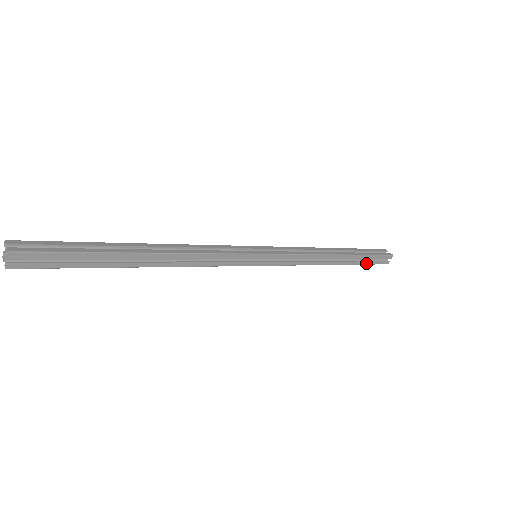
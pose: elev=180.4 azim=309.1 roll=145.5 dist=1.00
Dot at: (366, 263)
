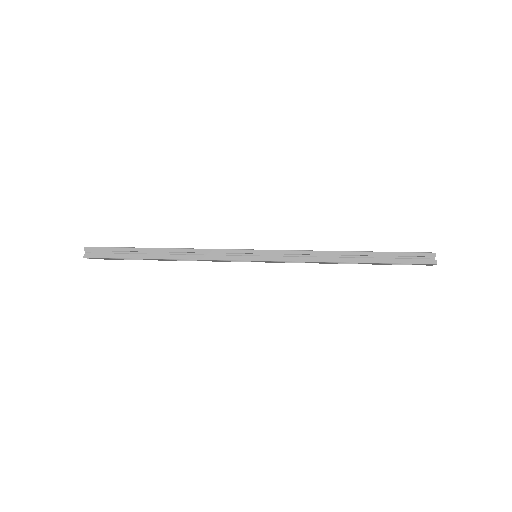
Dot at: (397, 262)
